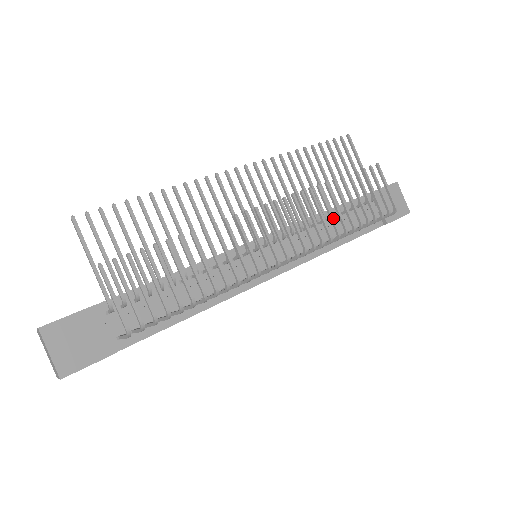
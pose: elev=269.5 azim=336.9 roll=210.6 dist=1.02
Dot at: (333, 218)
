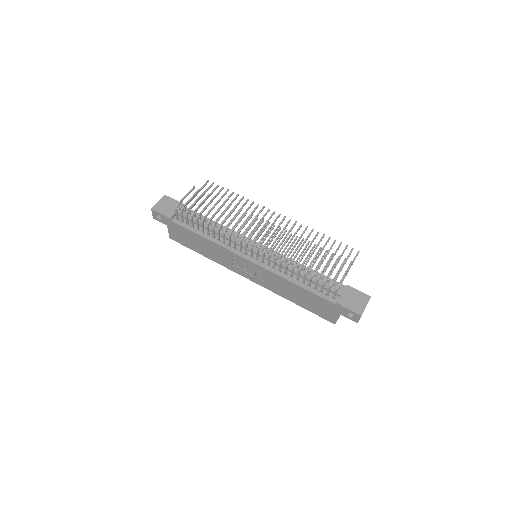
Dot at: (294, 253)
